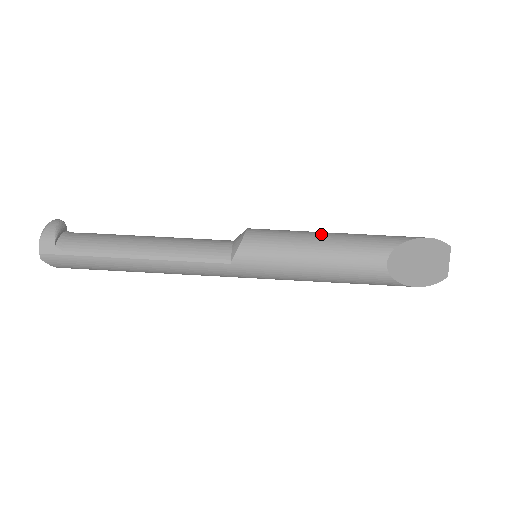
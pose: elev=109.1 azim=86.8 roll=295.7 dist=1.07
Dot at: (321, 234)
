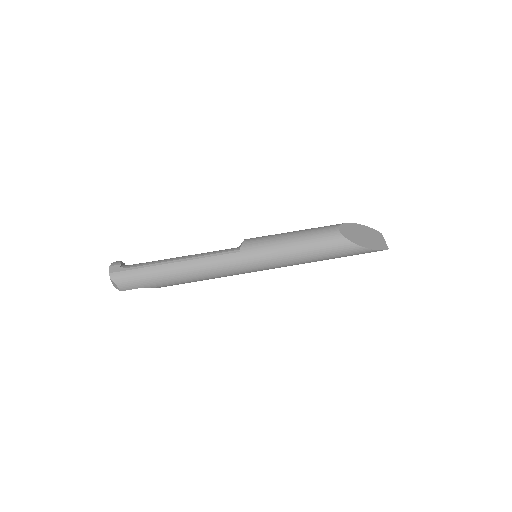
Dot at: occluded
